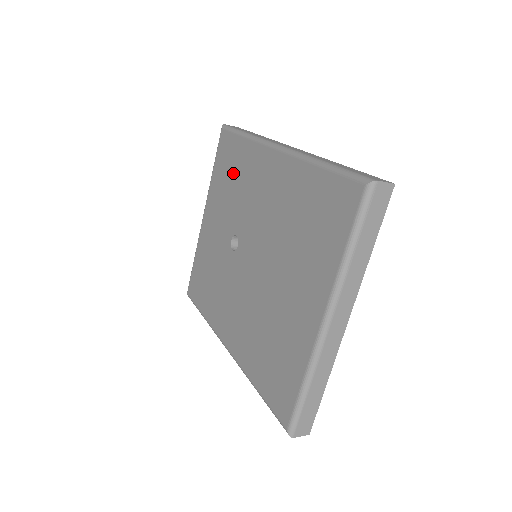
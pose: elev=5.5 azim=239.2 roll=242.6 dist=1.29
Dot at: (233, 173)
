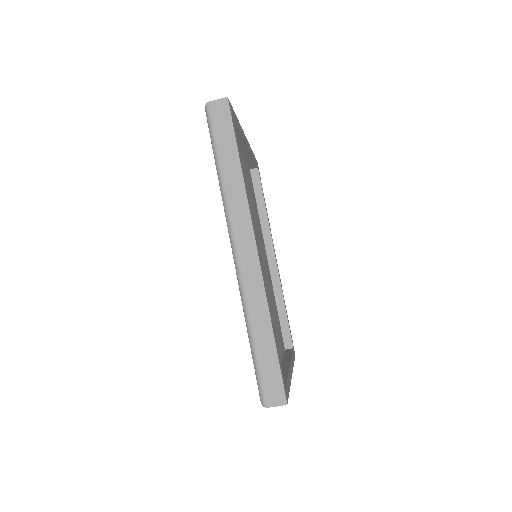
Dot at: occluded
